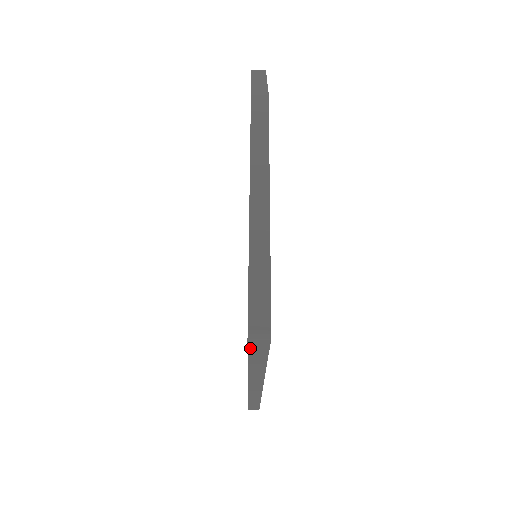
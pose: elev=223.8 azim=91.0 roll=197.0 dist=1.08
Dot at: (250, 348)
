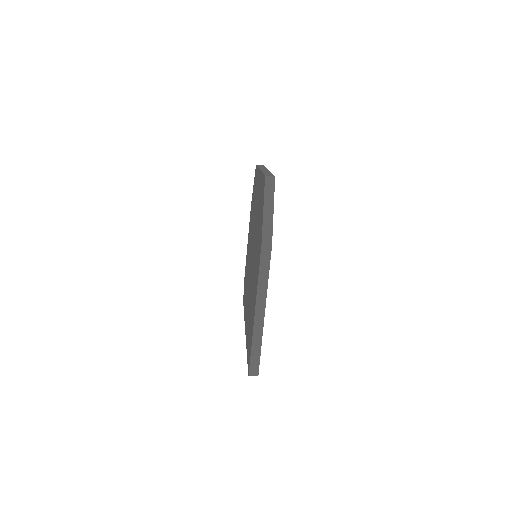
Dot at: occluded
